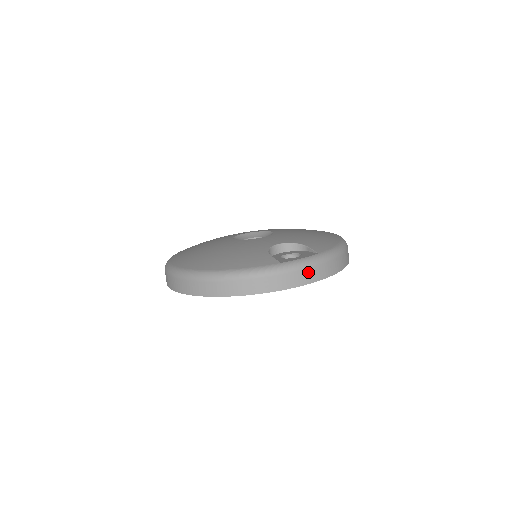
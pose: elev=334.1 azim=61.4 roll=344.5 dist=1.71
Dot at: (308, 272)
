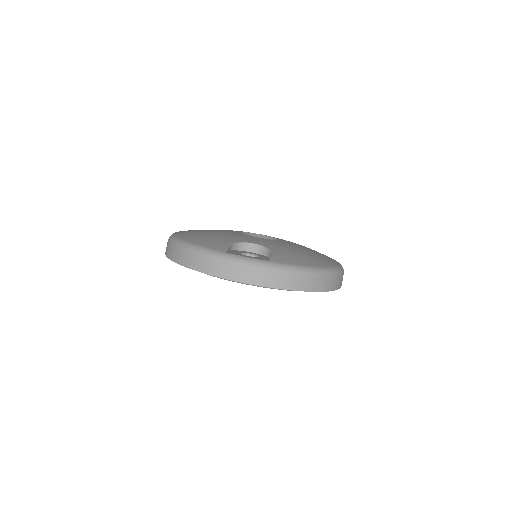
Dot at: (245, 271)
